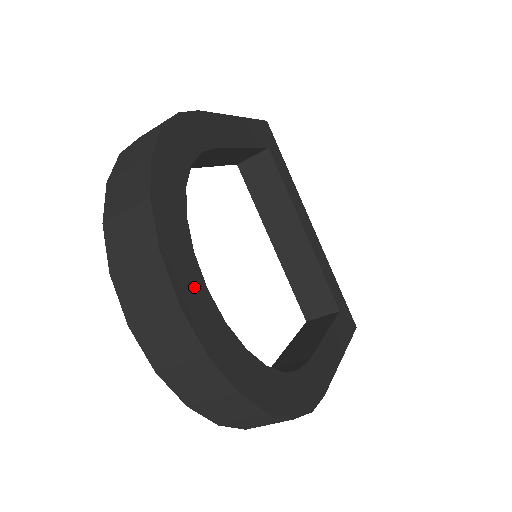
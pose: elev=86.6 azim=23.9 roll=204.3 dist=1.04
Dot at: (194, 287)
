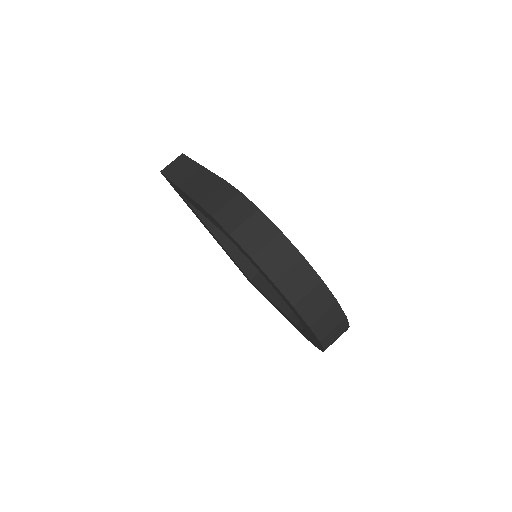
Dot at: occluded
